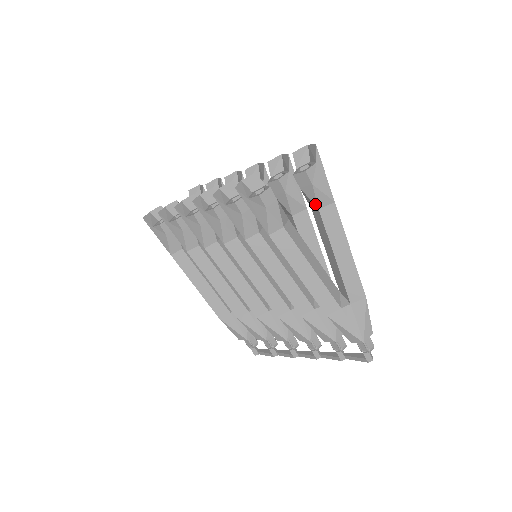
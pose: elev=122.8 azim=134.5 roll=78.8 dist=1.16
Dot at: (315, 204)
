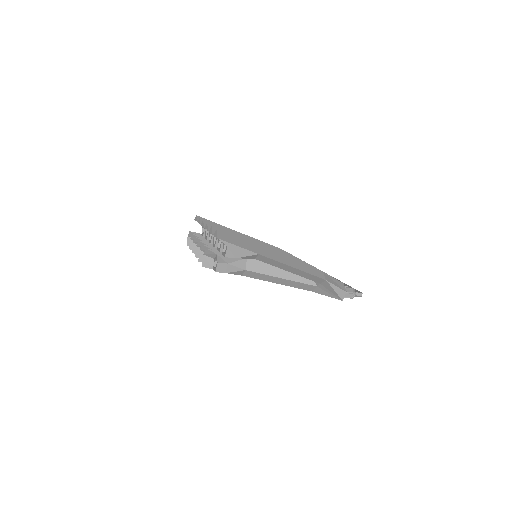
Dot at: (249, 258)
